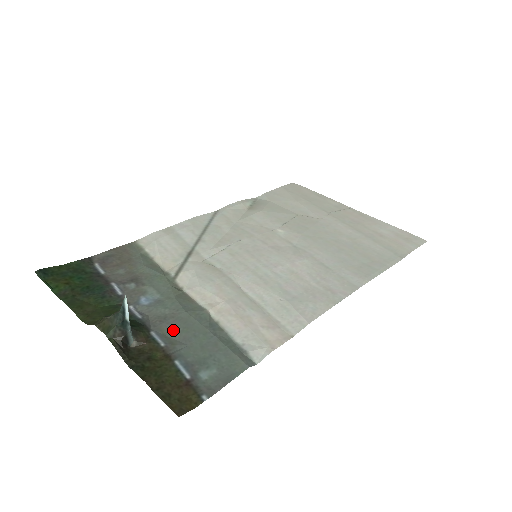
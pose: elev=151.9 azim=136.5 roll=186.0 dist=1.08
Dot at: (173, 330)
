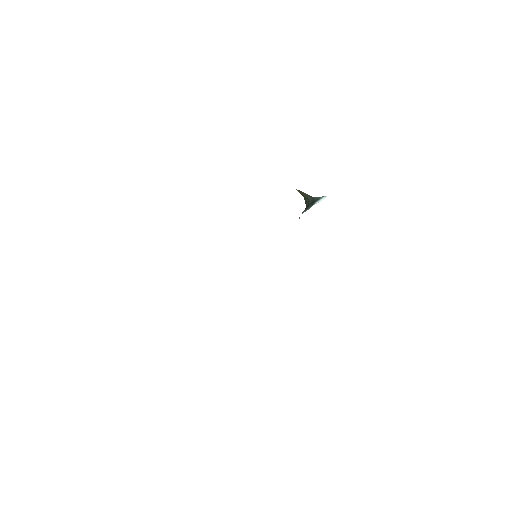
Dot at: occluded
